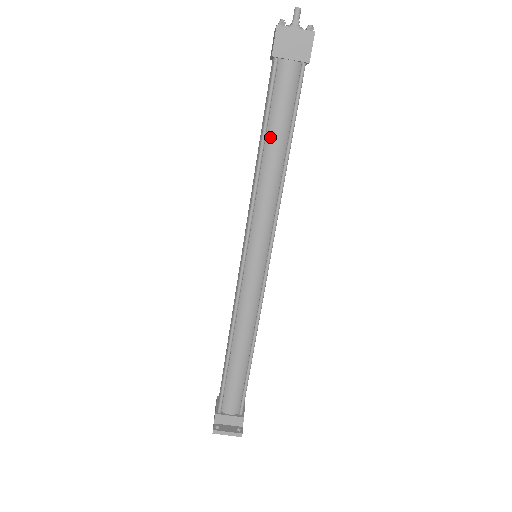
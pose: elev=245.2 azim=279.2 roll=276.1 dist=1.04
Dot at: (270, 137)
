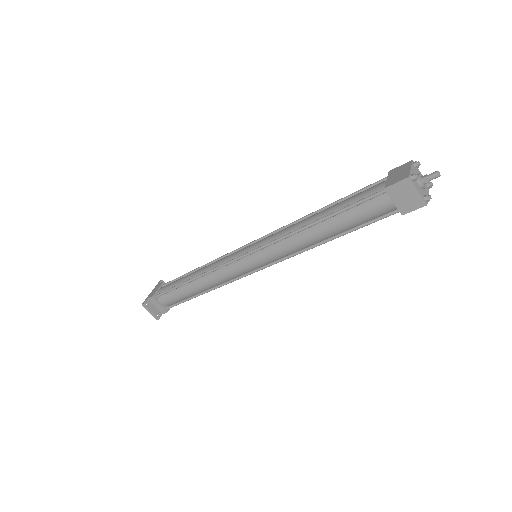
Dot at: (331, 222)
